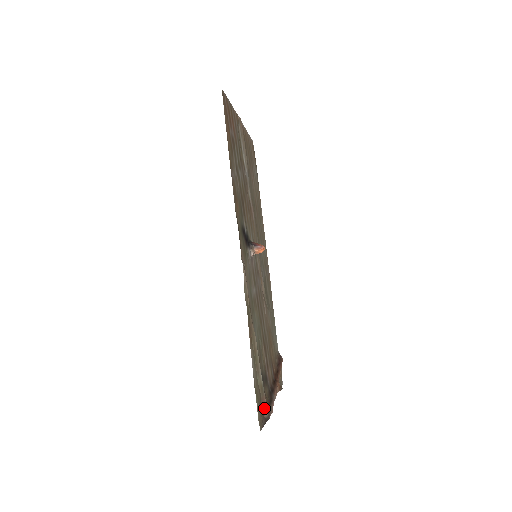
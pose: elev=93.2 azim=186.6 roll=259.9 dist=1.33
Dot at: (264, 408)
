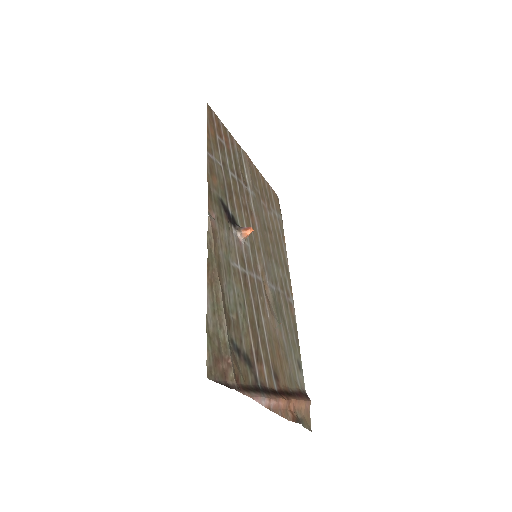
Dot at: (228, 372)
